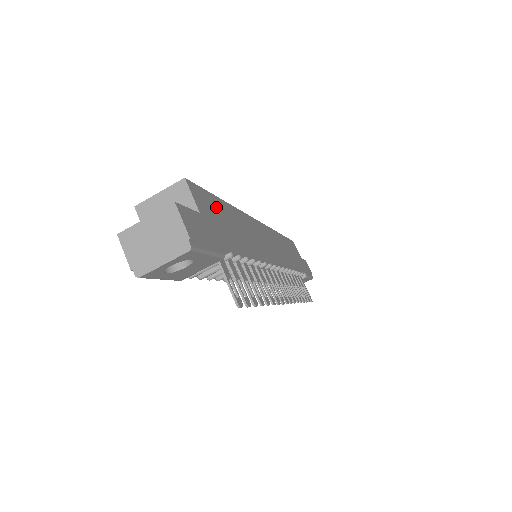
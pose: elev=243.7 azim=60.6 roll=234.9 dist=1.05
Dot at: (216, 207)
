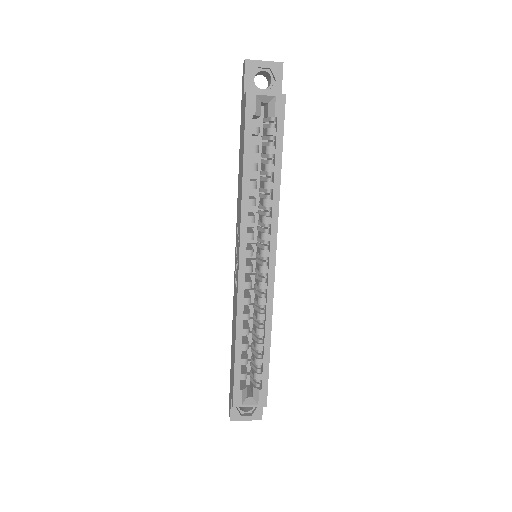
Dot at: occluded
